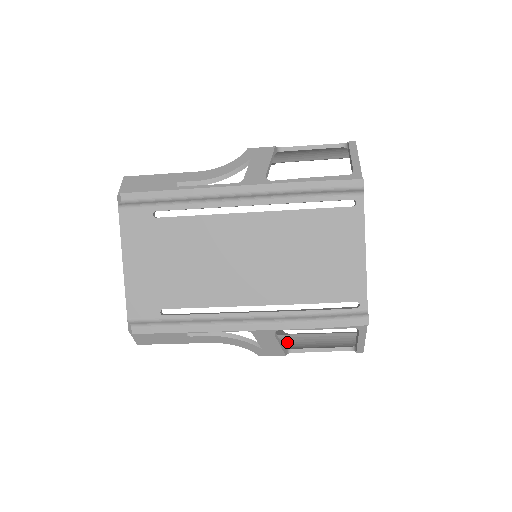
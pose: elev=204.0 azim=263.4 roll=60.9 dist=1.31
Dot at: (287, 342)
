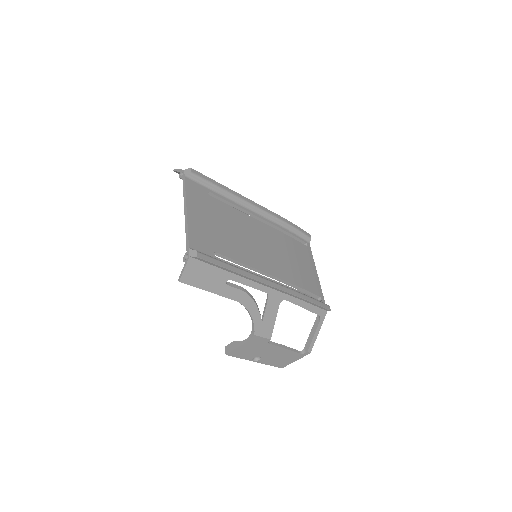
Dot at: occluded
